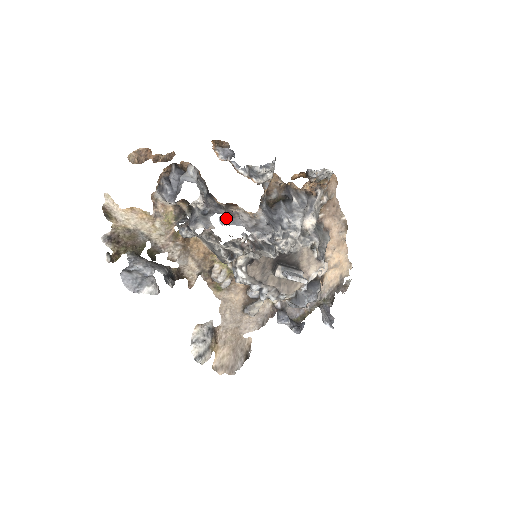
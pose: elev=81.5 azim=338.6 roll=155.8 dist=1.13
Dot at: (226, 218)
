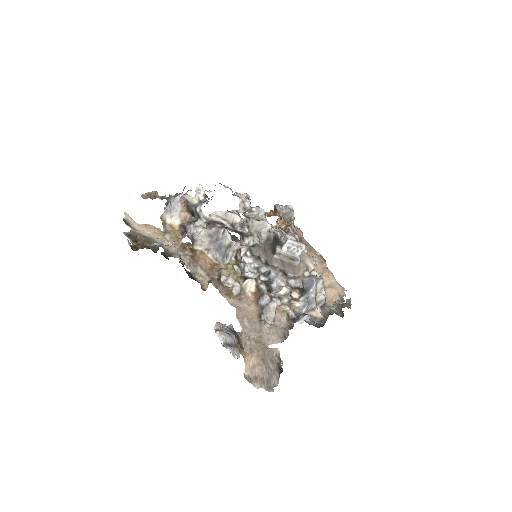
Dot at: occluded
